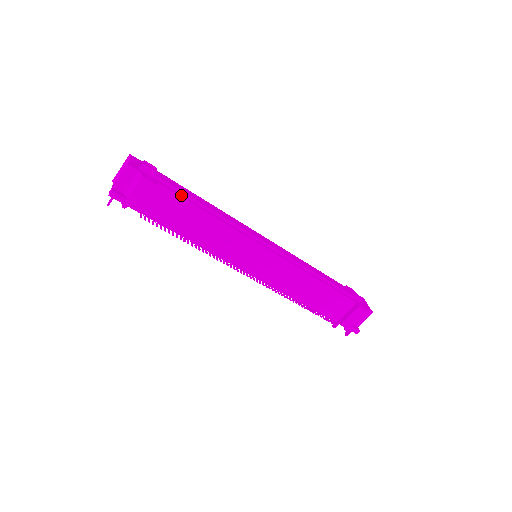
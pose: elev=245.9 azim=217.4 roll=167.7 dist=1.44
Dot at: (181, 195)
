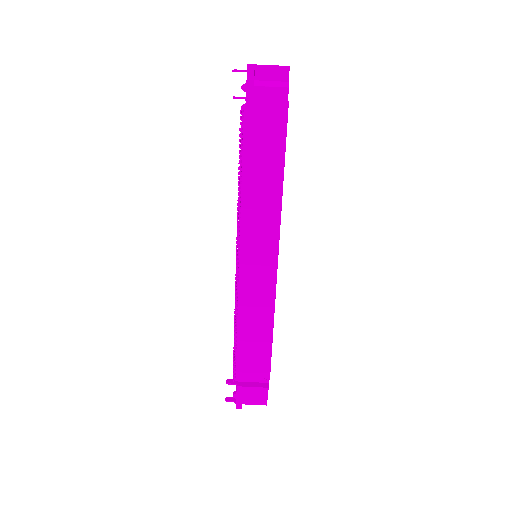
Dot at: (285, 140)
